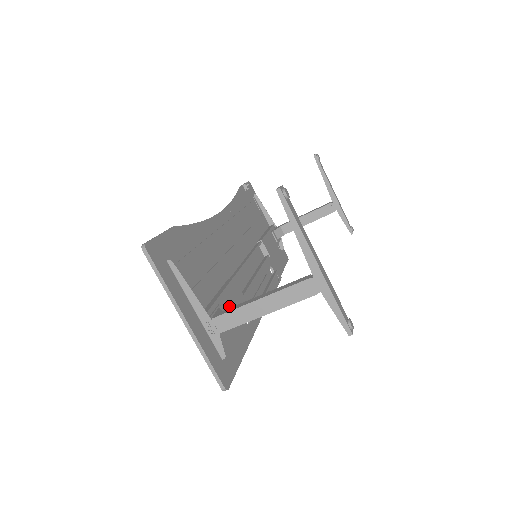
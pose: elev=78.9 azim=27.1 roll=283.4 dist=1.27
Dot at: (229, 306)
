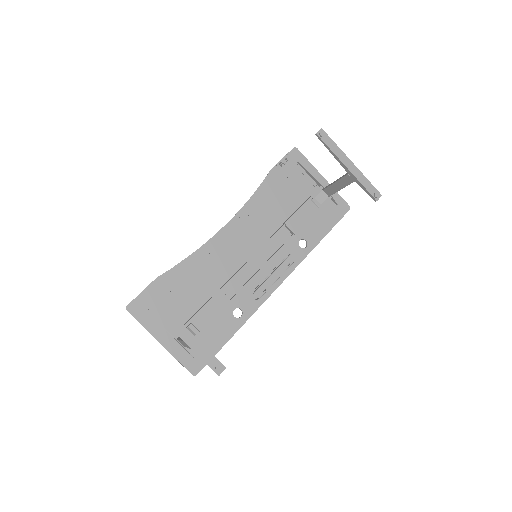
Dot at: (205, 319)
